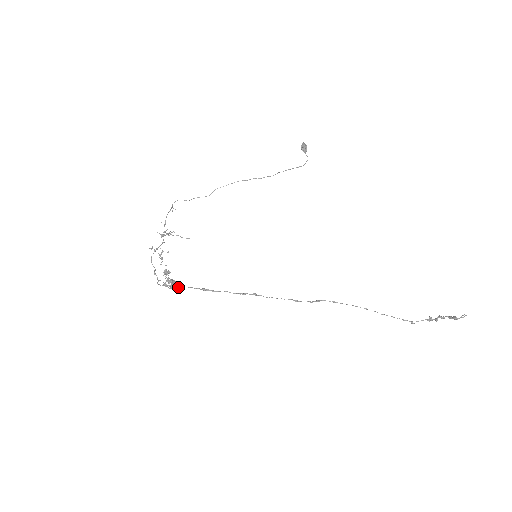
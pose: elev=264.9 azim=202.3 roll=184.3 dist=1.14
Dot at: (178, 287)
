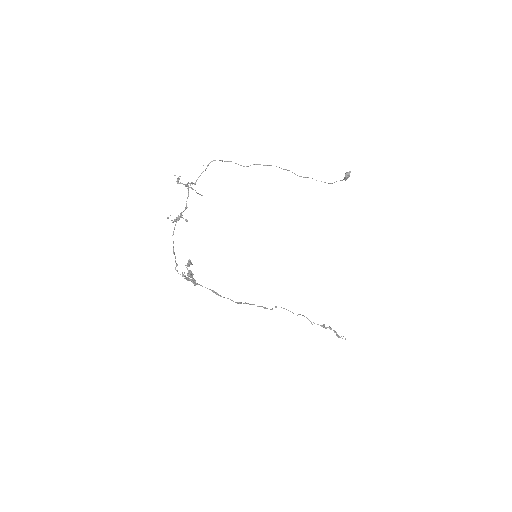
Dot at: (195, 284)
